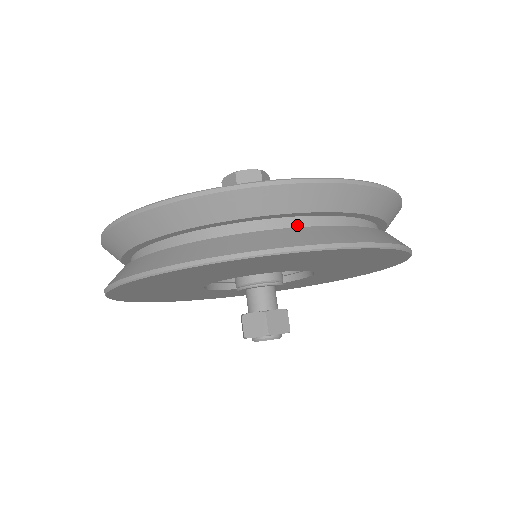
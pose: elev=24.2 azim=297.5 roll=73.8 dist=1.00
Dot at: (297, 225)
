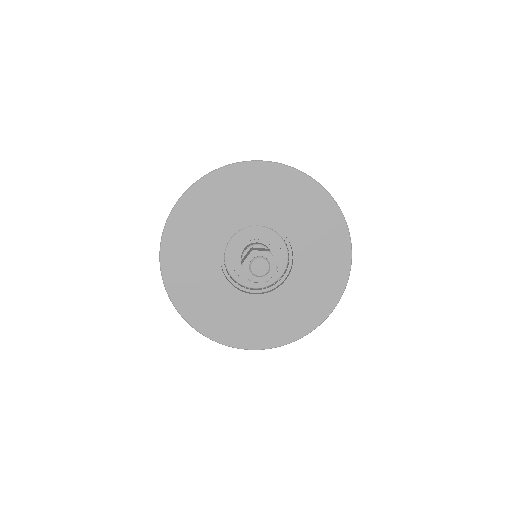
Dot at: occluded
